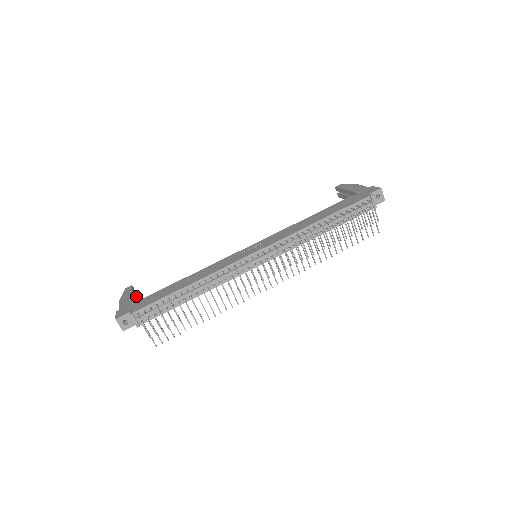
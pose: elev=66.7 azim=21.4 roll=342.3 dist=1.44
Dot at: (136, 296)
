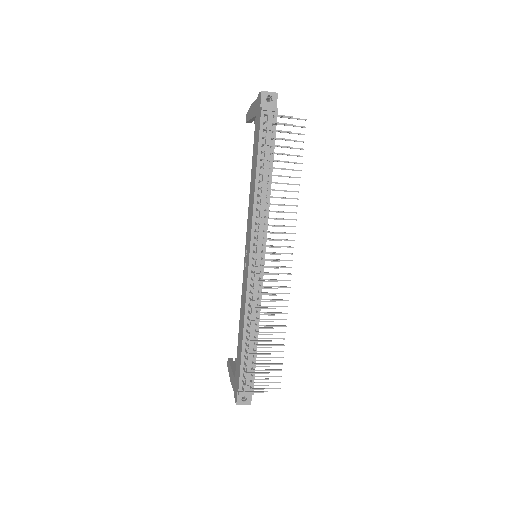
Dot at: occluded
